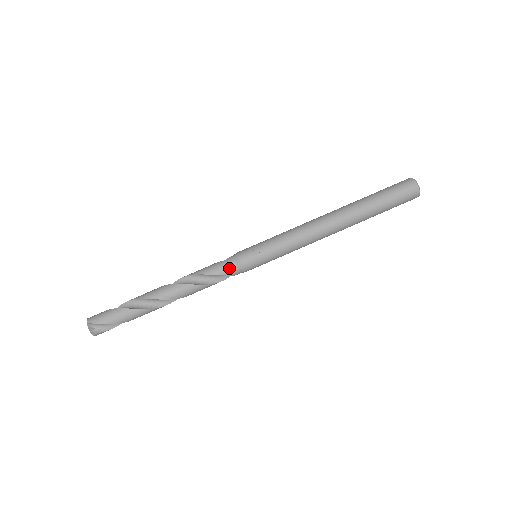
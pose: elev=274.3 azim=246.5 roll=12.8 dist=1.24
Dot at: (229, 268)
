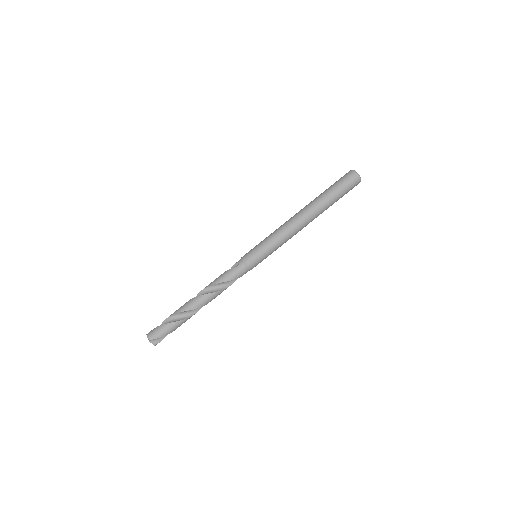
Dot at: (241, 272)
